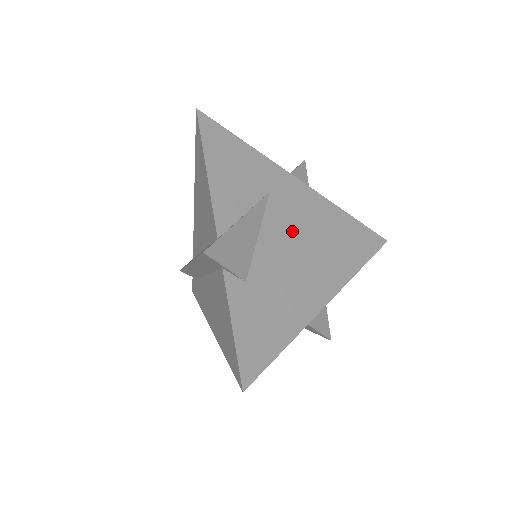
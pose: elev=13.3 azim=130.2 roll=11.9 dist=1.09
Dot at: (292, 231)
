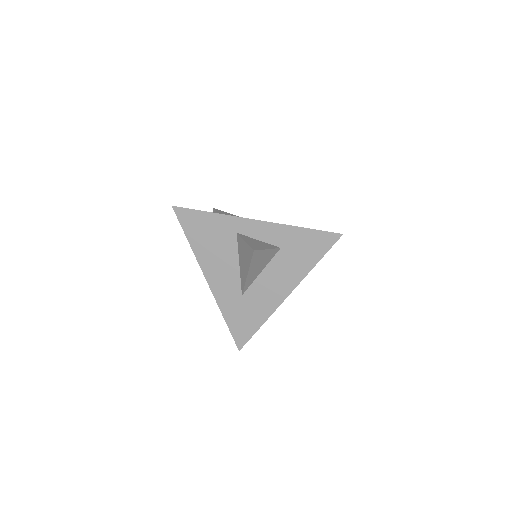
Dot at: occluded
